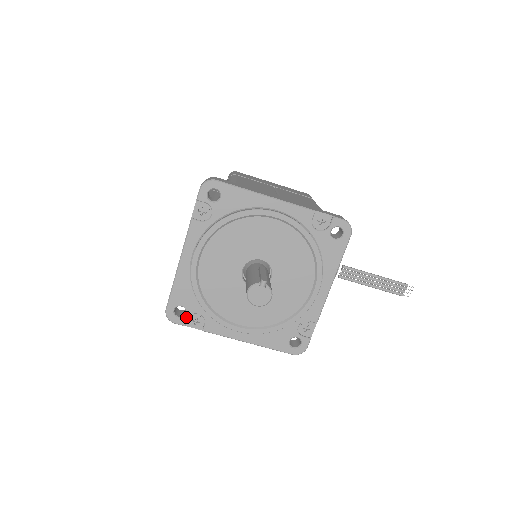
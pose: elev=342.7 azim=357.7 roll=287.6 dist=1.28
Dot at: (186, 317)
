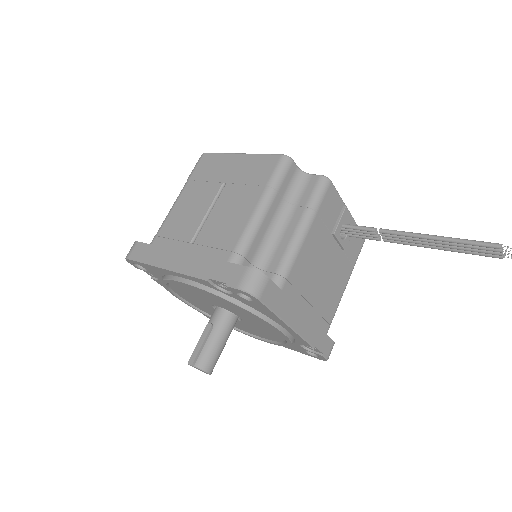
Dot at: occluded
